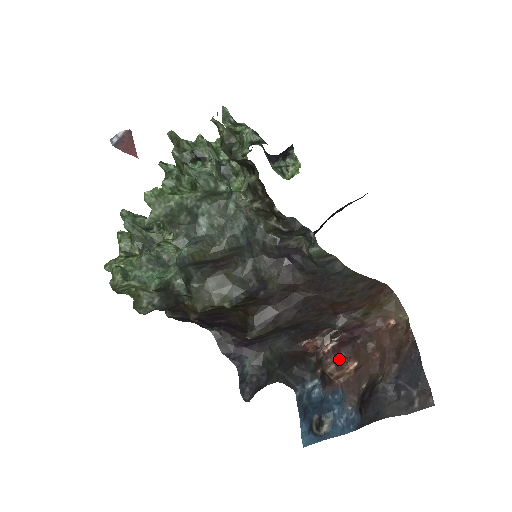
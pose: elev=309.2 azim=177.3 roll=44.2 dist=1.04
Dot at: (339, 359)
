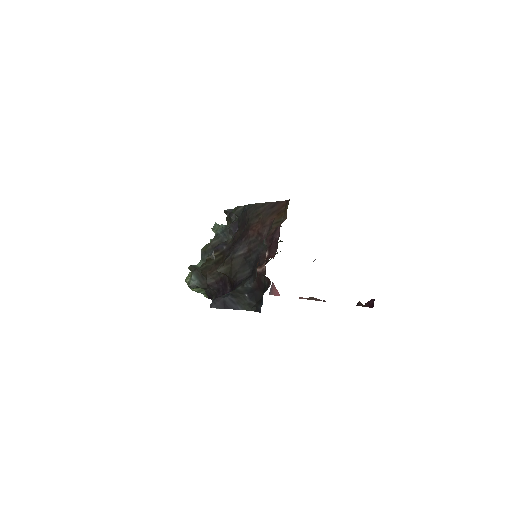
Dot at: occluded
